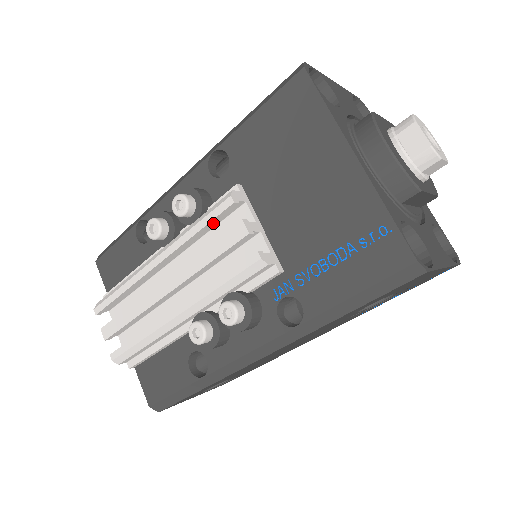
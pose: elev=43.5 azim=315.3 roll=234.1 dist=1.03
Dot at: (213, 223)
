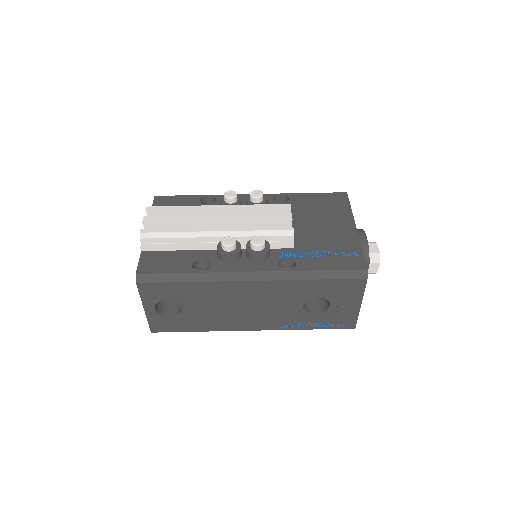
Dot at: (270, 210)
